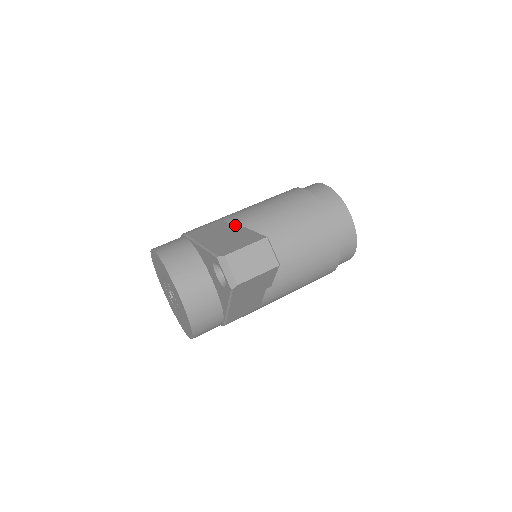
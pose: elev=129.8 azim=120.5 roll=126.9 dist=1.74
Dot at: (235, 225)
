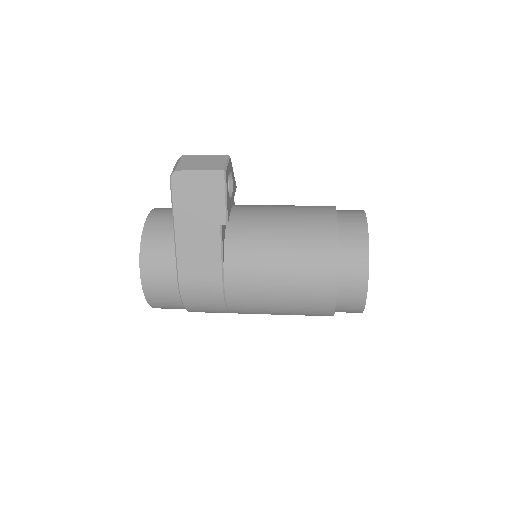
Dot at: occluded
